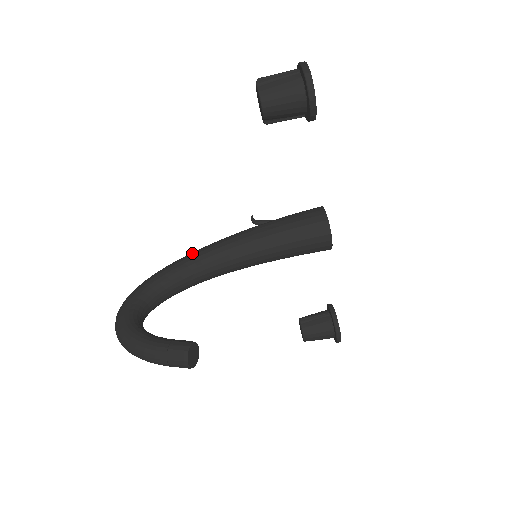
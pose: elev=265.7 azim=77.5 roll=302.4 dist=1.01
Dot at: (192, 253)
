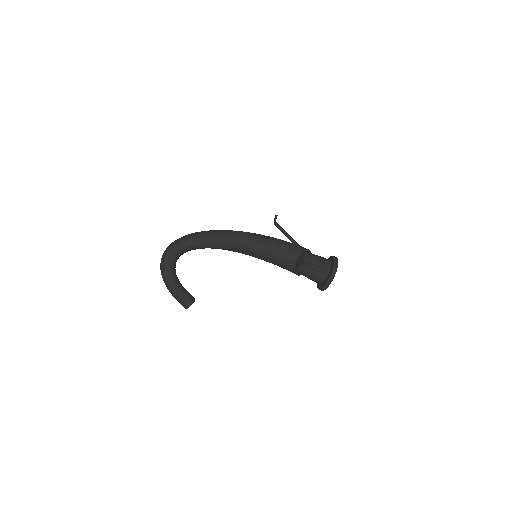
Dot at: (223, 237)
